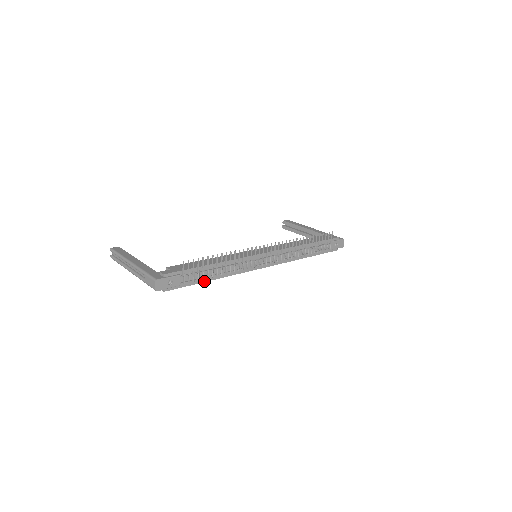
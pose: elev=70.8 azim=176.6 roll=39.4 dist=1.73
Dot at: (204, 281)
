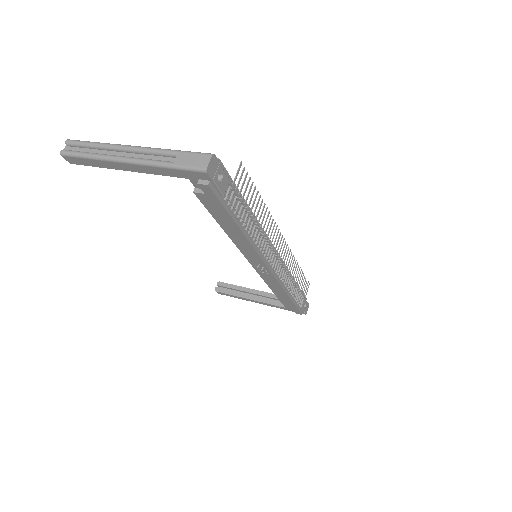
Dot at: (236, 222)
